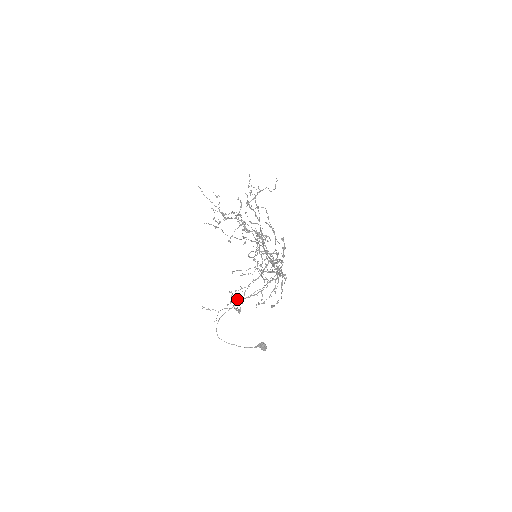
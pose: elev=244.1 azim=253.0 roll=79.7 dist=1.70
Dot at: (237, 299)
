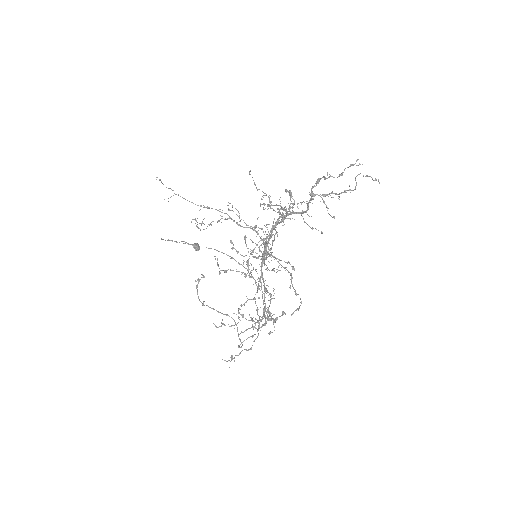
Dot at: occluded
